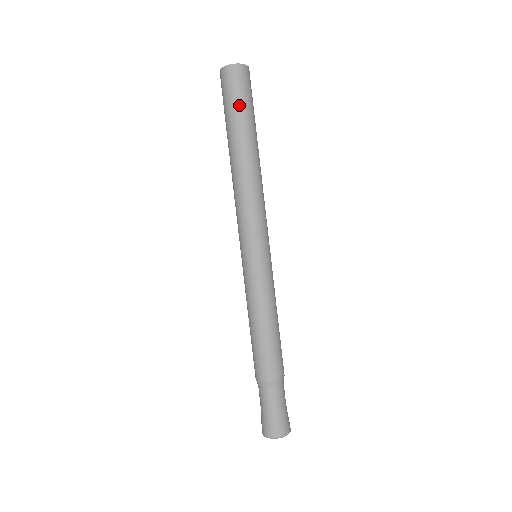
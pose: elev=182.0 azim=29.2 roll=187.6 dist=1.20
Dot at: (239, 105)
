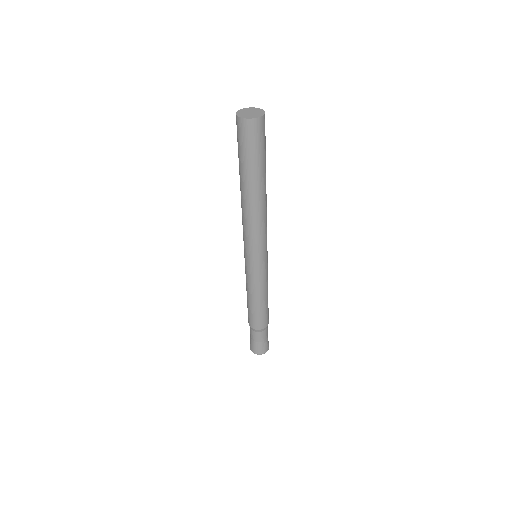
Dot at: (262, 153)
